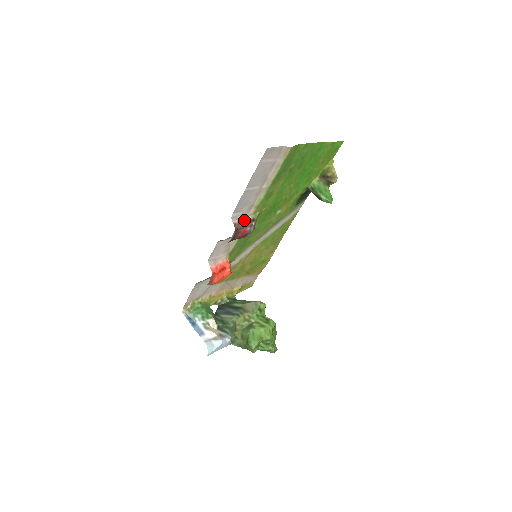
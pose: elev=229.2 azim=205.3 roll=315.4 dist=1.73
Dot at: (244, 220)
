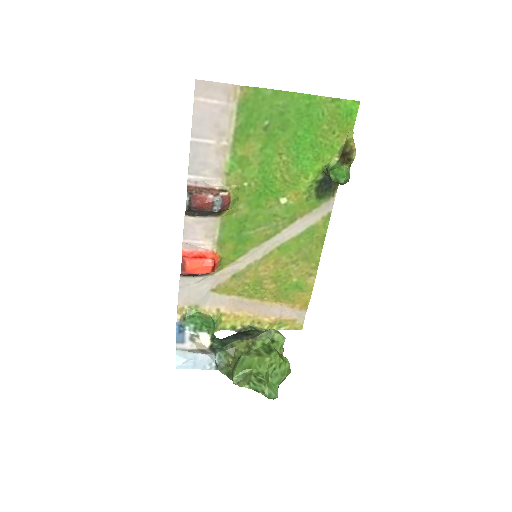
Dot at: (208, 187)
